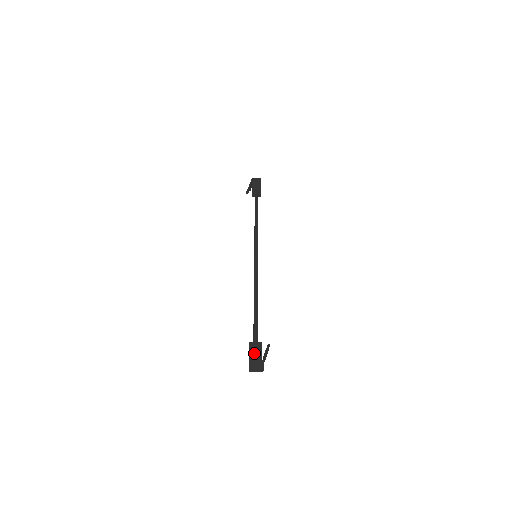
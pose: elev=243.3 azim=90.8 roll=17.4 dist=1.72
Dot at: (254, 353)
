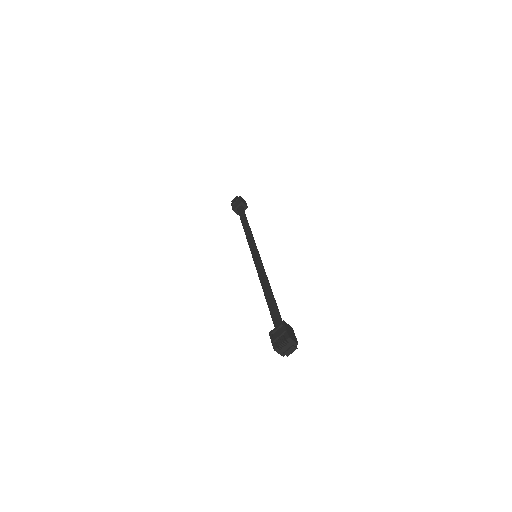
Dot at: (290, 332)
